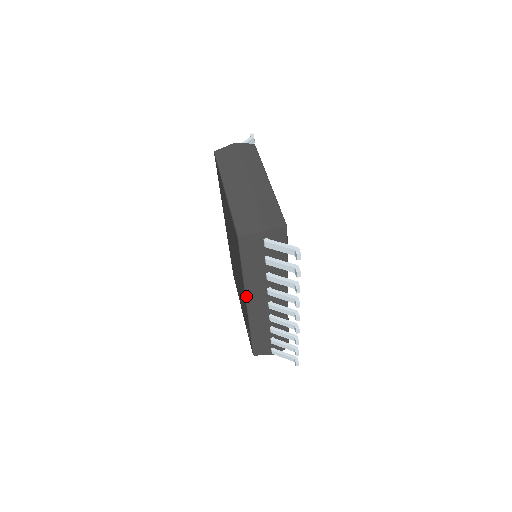
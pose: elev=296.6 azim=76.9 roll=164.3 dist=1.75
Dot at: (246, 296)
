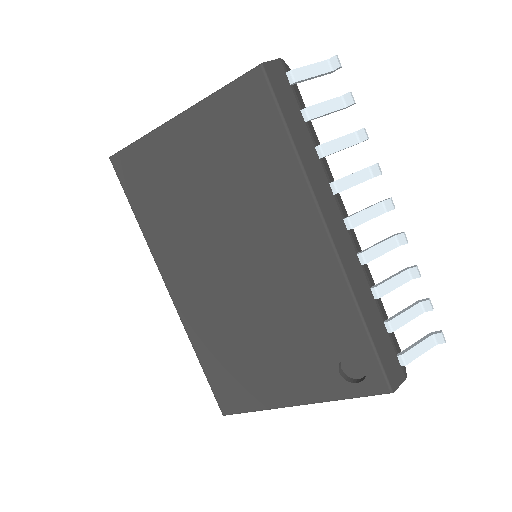
Dot at: (319, 208)
